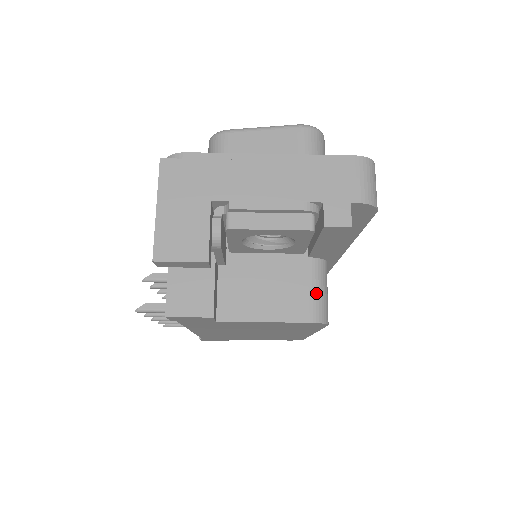
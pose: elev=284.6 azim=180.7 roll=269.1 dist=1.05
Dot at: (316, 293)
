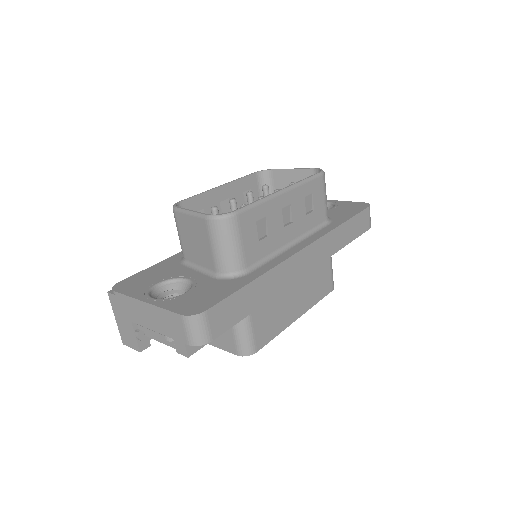
Dot at: (238, 339)
